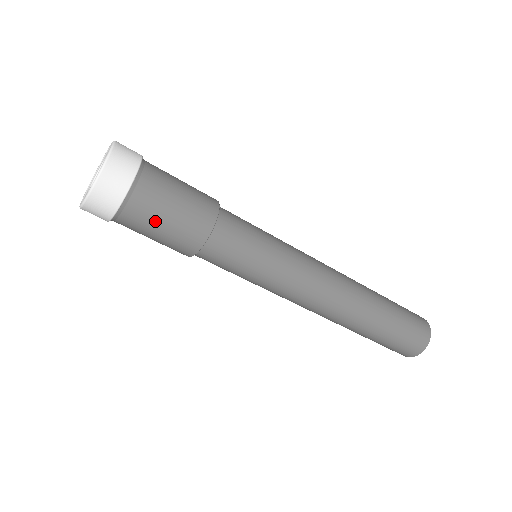
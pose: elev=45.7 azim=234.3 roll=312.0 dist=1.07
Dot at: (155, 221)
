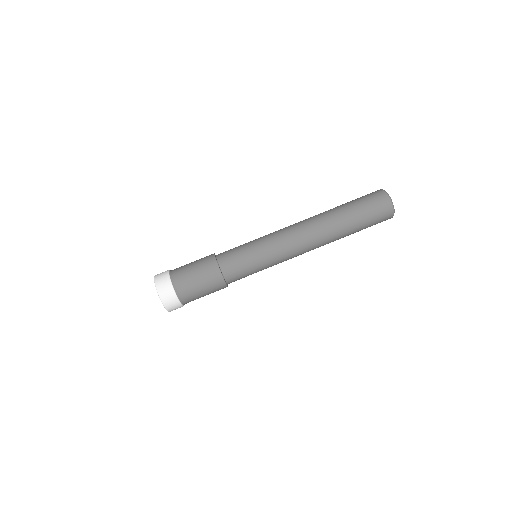
Dot at: (197, 292)
